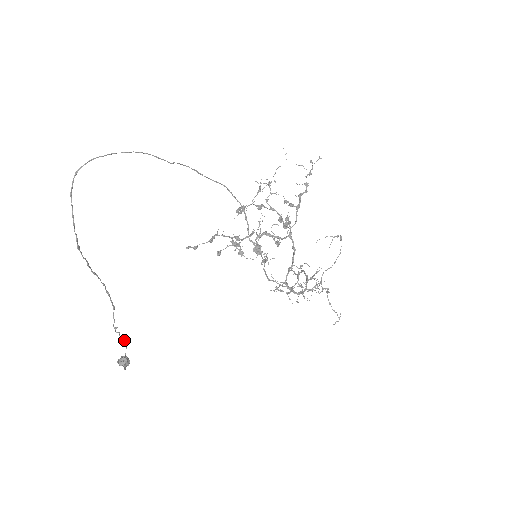
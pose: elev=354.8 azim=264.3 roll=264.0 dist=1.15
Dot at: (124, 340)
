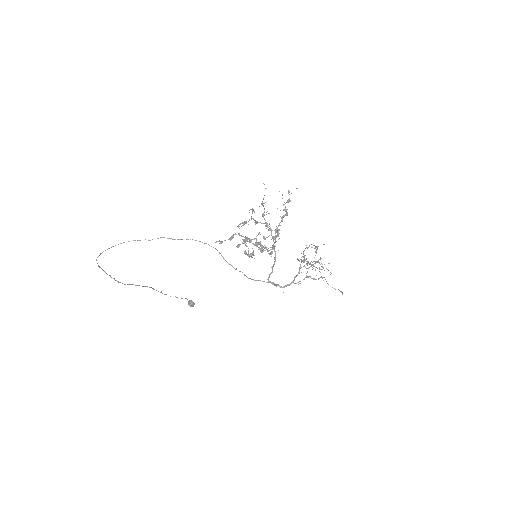
Dot at: (182, 298)
